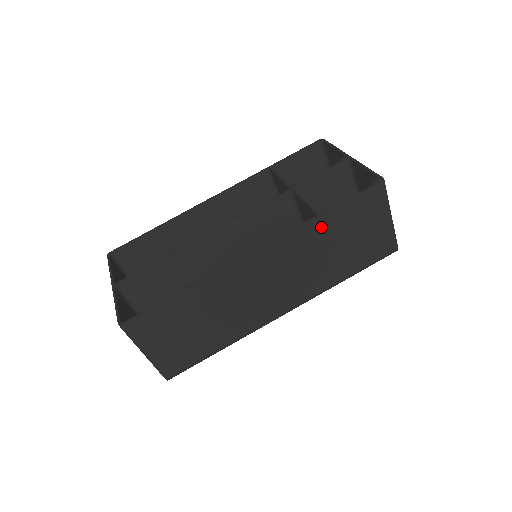
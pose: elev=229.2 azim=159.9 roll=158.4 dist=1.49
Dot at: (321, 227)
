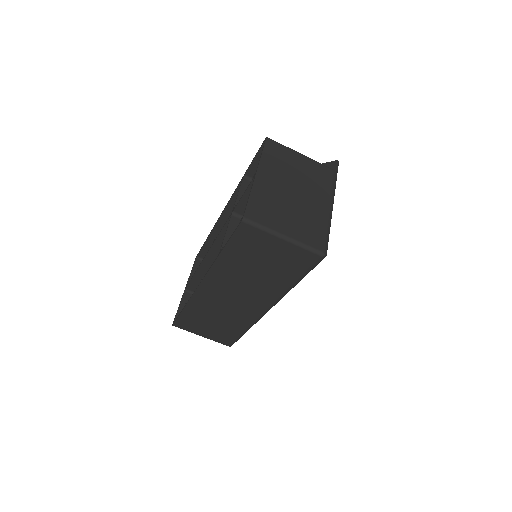
Dot at: (228, 261)
